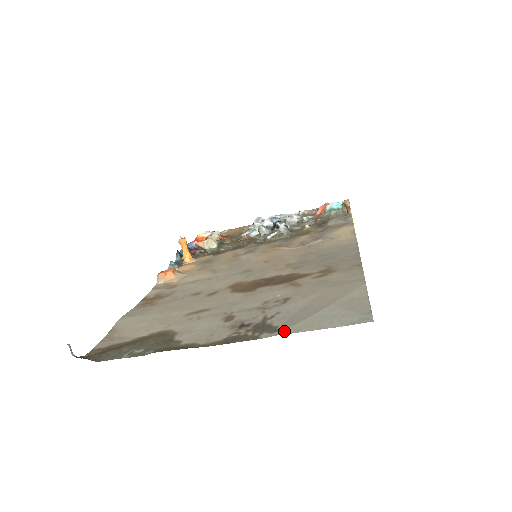
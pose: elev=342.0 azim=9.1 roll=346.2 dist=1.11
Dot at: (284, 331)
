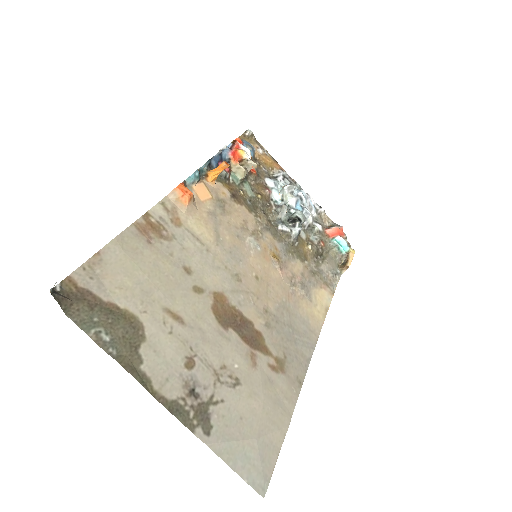
Dot at: (213, 444)
